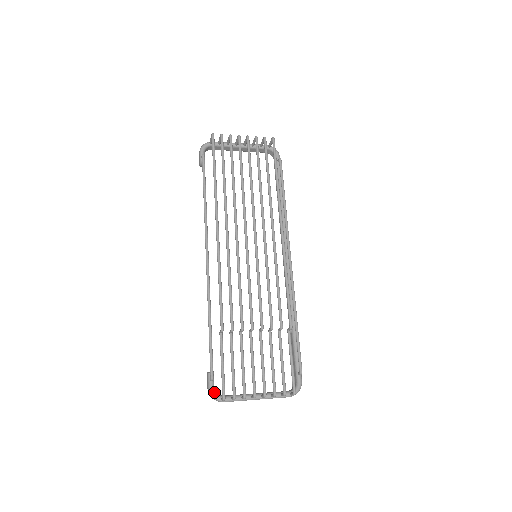
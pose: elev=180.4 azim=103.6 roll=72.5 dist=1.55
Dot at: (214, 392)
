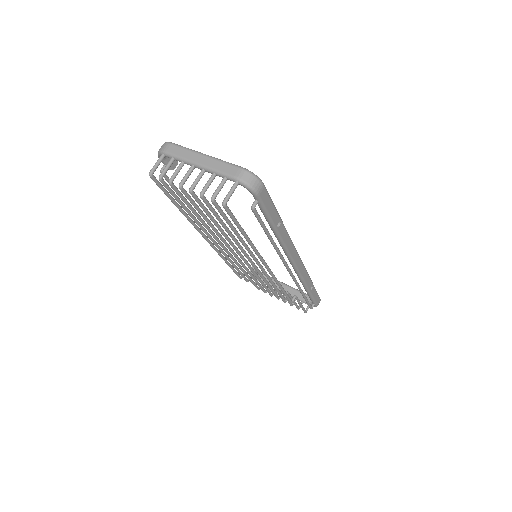
Dot at: occluded
